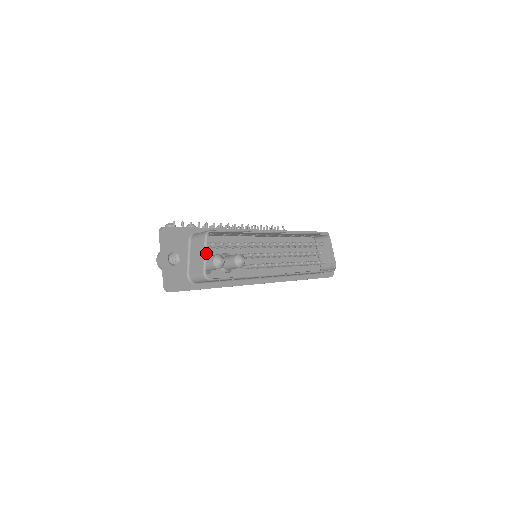
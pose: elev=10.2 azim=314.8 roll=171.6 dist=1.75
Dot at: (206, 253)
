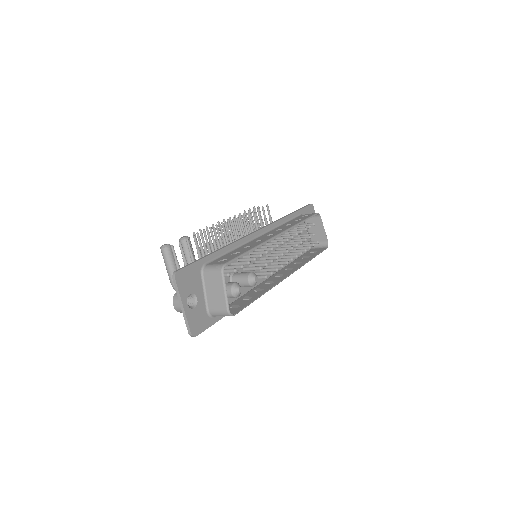
Dot at: occluded
